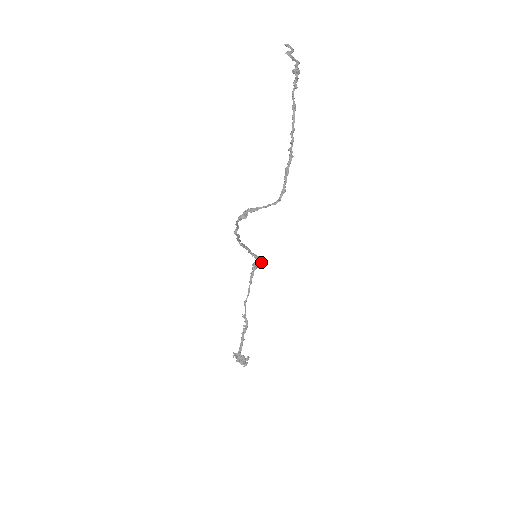
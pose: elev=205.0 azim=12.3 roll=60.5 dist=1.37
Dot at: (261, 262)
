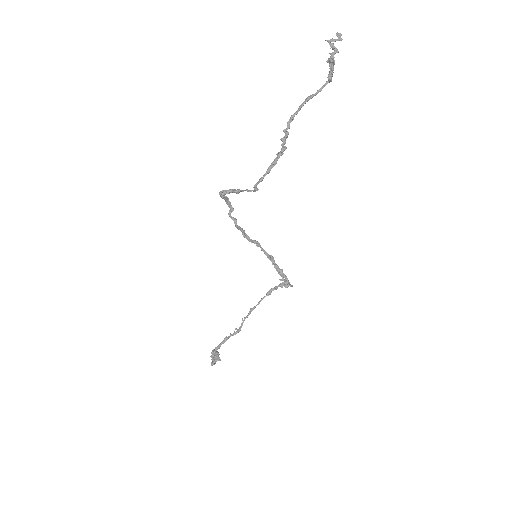
Dot at: (285, 279)
